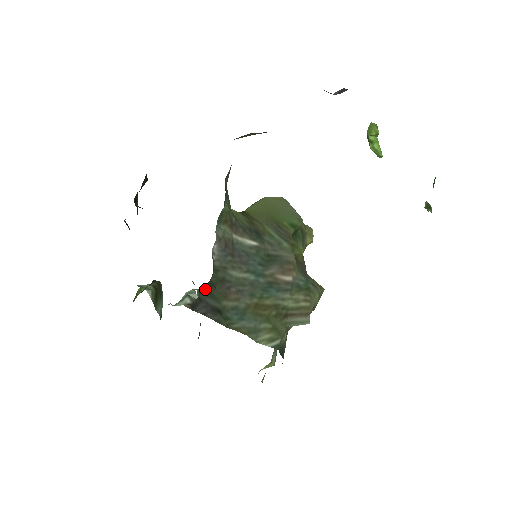
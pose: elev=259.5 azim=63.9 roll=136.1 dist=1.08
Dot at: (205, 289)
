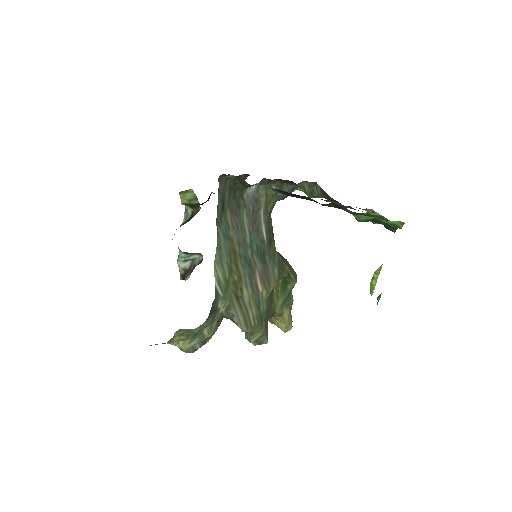
Dot at: (232, 185)
